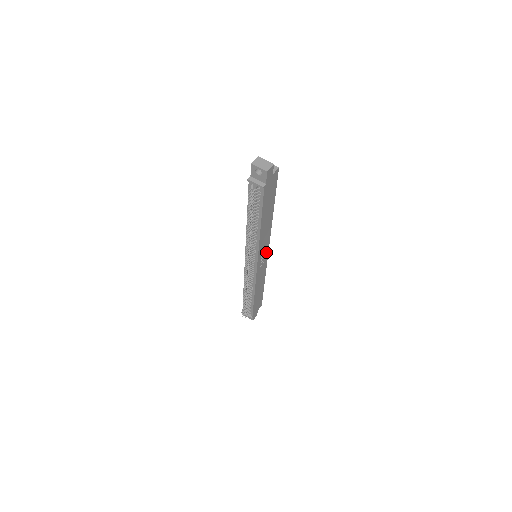
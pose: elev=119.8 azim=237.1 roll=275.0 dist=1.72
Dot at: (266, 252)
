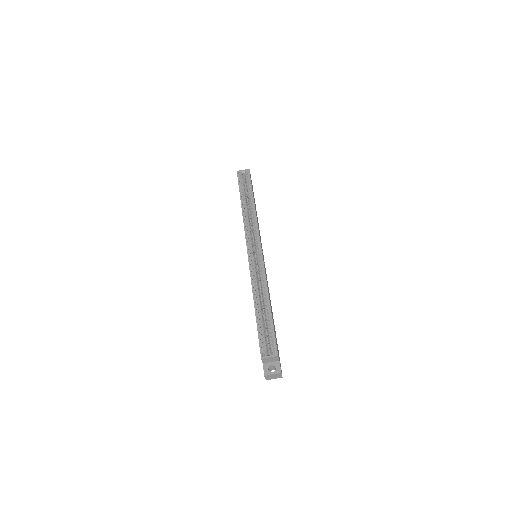
Dot at: (262, 252)
